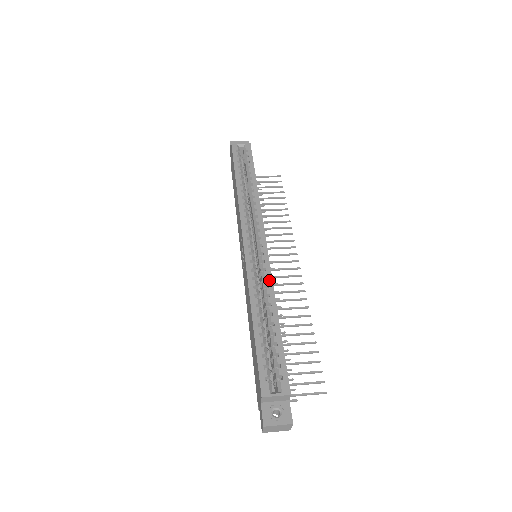
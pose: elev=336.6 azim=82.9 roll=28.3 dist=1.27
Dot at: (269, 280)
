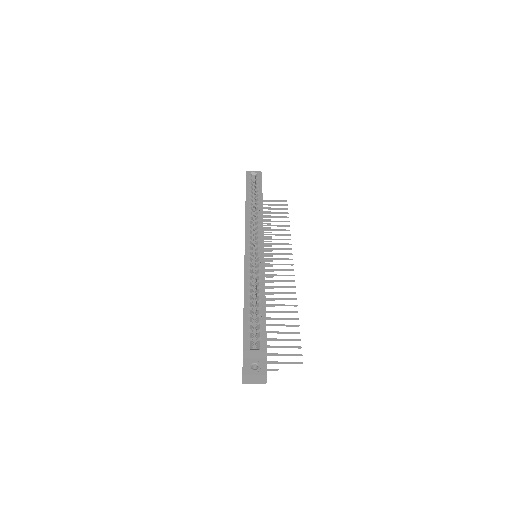
Dot at: (262, 270)
